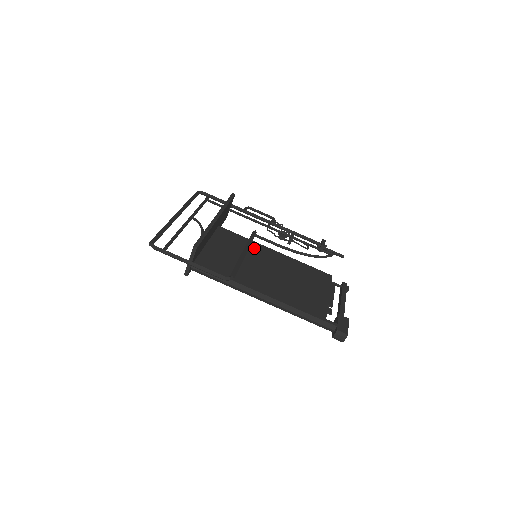
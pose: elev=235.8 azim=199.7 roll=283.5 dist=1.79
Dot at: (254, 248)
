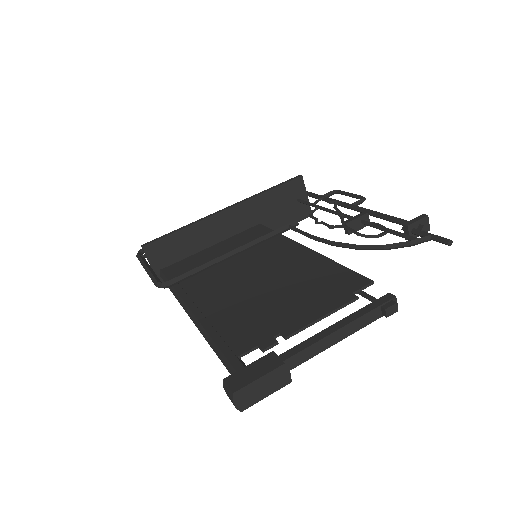
Dot at: (271, 246)
